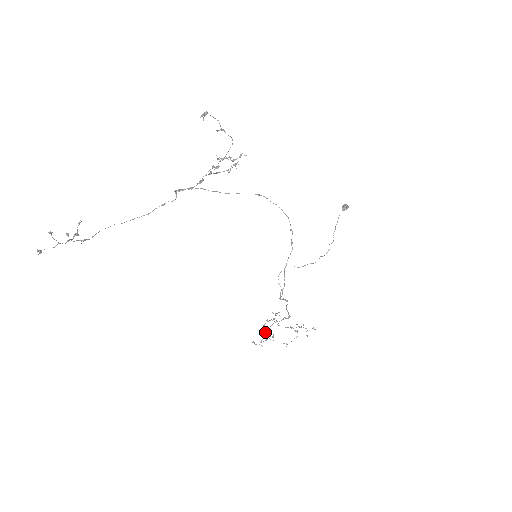
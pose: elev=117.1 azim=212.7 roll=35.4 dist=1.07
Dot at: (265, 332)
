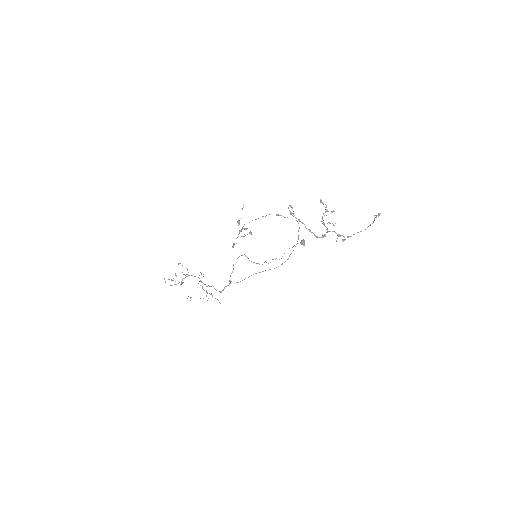
Dot at: (182, 280)
